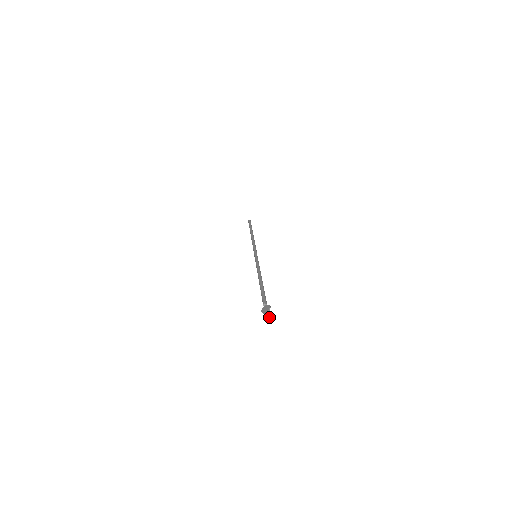
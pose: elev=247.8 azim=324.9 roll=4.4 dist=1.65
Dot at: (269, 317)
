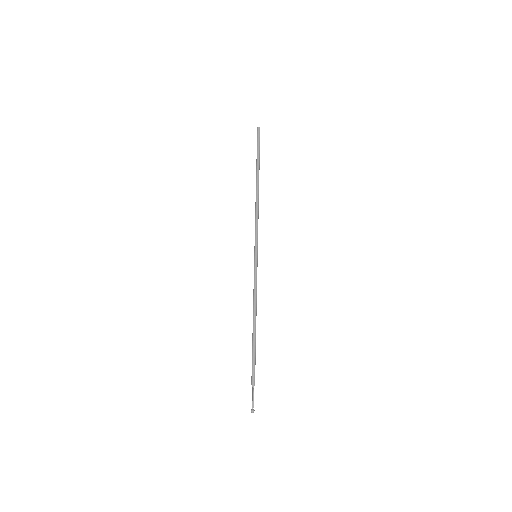
Dot at: (253, 412)
